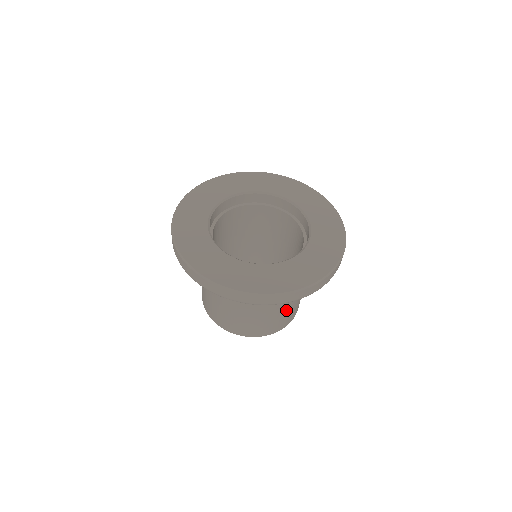
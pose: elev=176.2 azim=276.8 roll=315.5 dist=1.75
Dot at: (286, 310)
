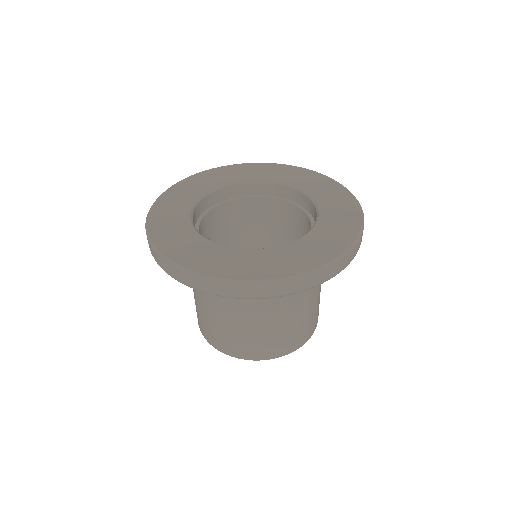
Dot at: (300, 319)
